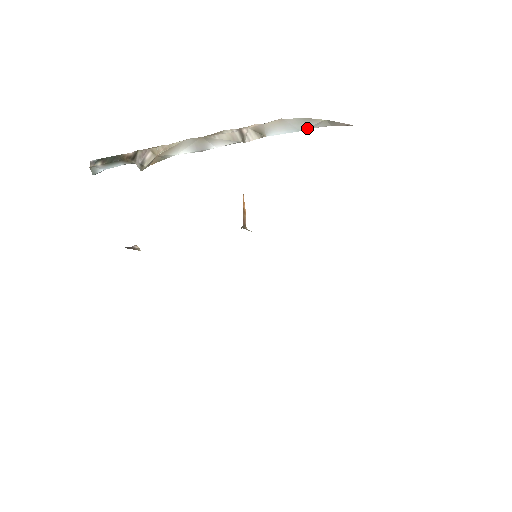
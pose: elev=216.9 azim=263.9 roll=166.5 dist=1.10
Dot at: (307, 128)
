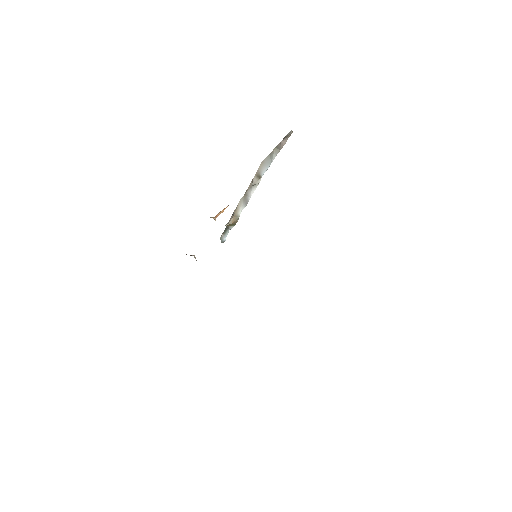
Dot at: (273, 159)
